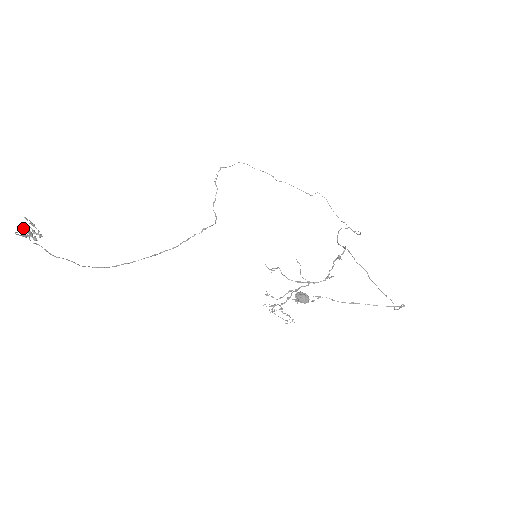
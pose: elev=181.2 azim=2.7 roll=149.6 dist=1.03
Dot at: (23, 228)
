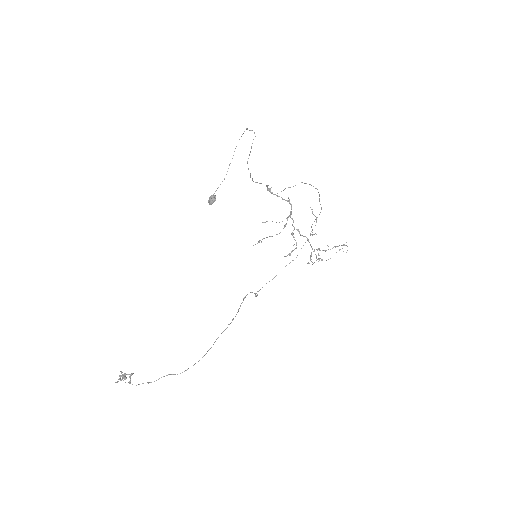
Dot at: (119, 379)
